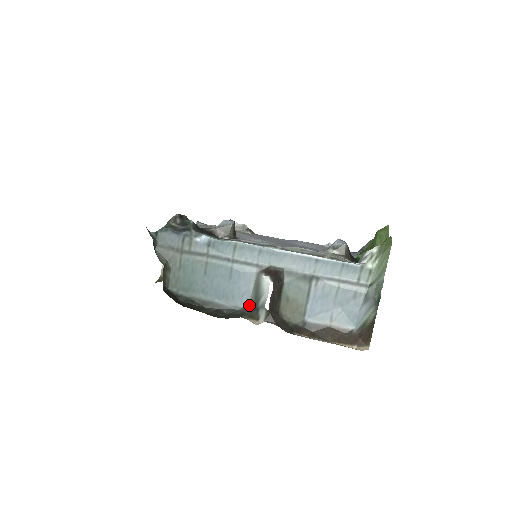
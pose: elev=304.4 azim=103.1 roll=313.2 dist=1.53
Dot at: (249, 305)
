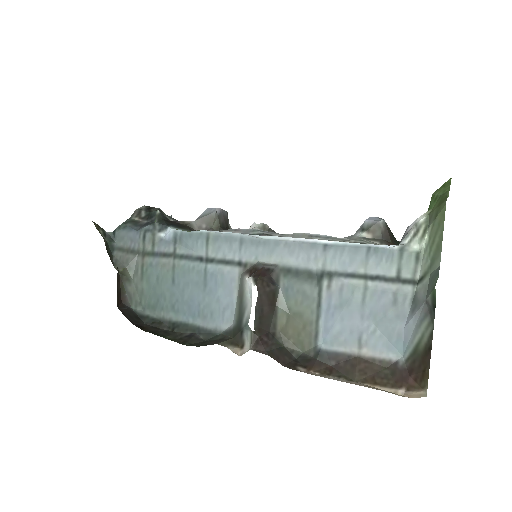
Dot at: (233, 325)
